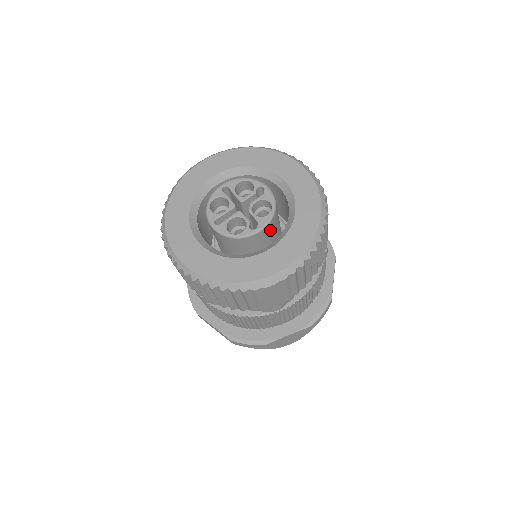
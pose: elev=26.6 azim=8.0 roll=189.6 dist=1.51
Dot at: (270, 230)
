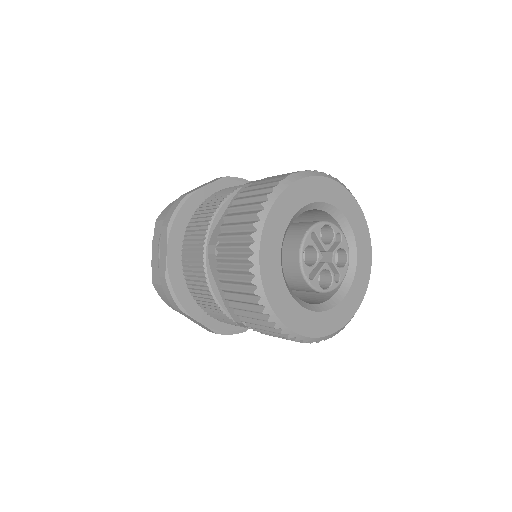
Dot at: occluded
